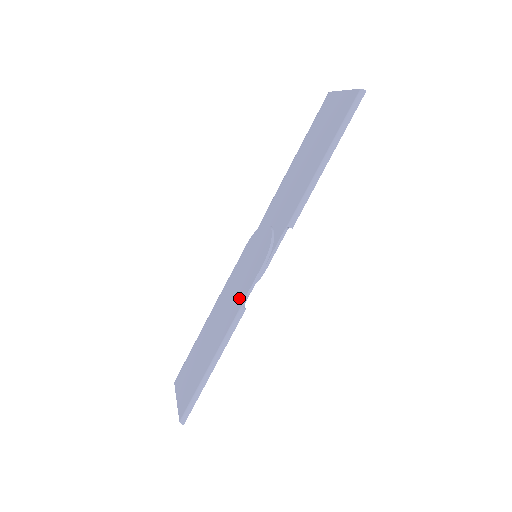
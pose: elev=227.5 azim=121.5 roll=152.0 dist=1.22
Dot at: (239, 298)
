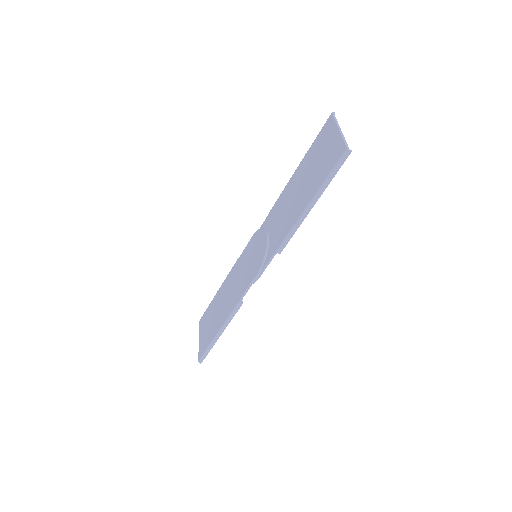
Dot at: (240, 290)
